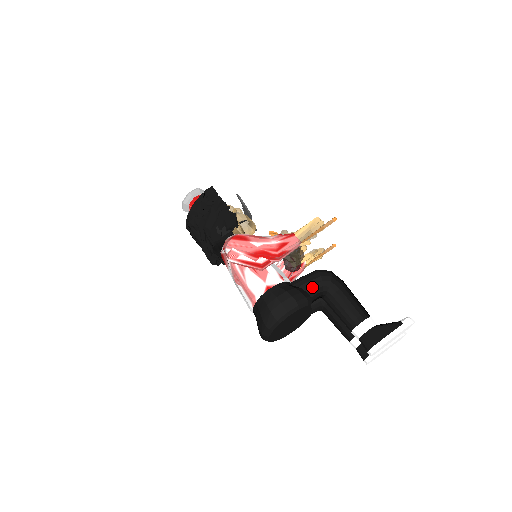
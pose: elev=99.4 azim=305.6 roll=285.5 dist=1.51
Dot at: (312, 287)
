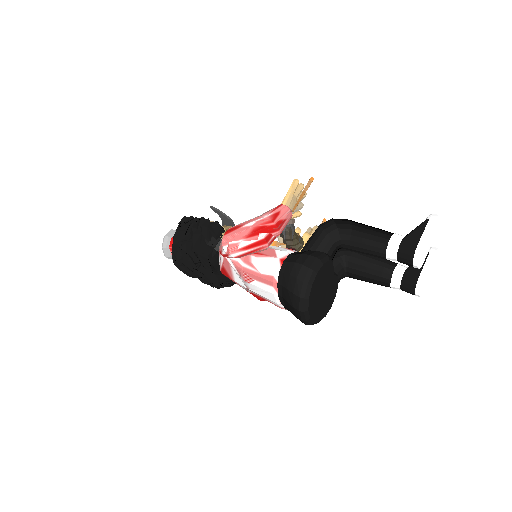
Dot at: (324, 250)
